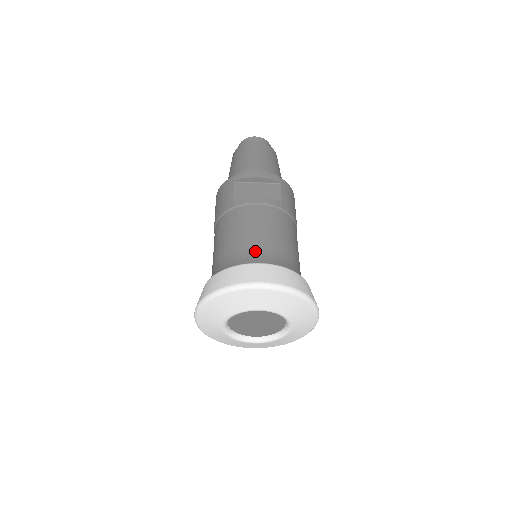
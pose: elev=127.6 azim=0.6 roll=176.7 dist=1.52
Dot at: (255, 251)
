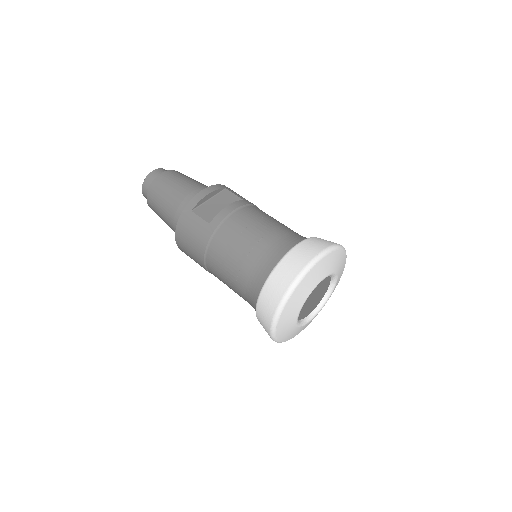
Dot at: (276, 244)
